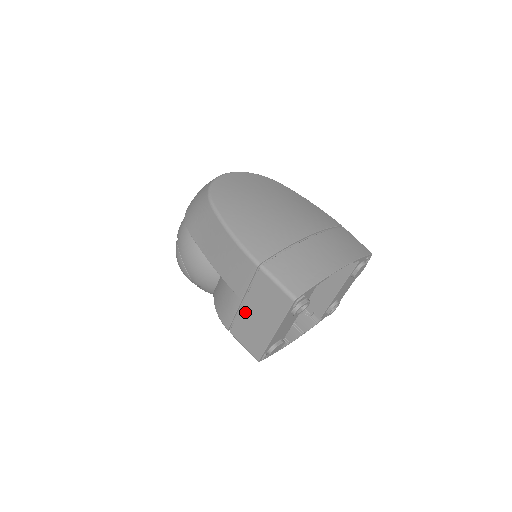
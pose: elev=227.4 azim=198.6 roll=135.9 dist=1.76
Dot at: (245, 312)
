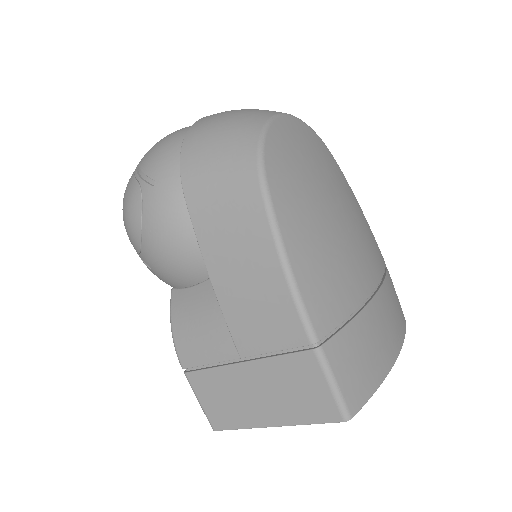
Dot at: (236, 374)
